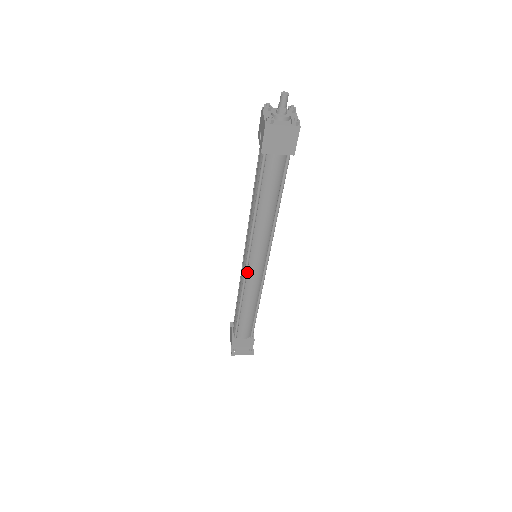
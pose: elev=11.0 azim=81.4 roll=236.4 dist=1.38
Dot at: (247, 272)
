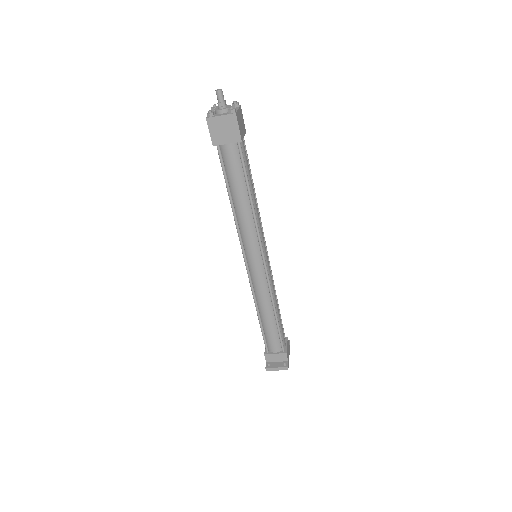
Dot at: (250, 273)
